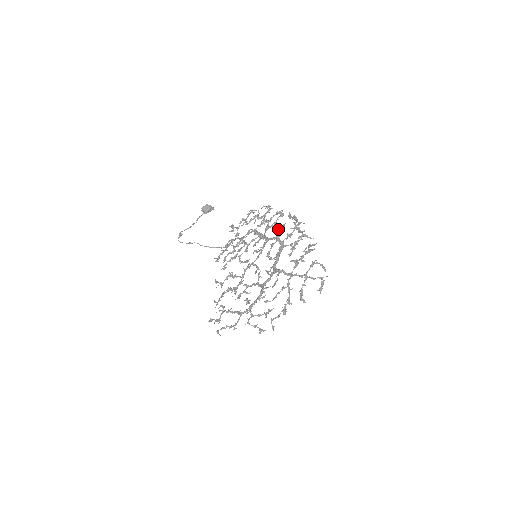
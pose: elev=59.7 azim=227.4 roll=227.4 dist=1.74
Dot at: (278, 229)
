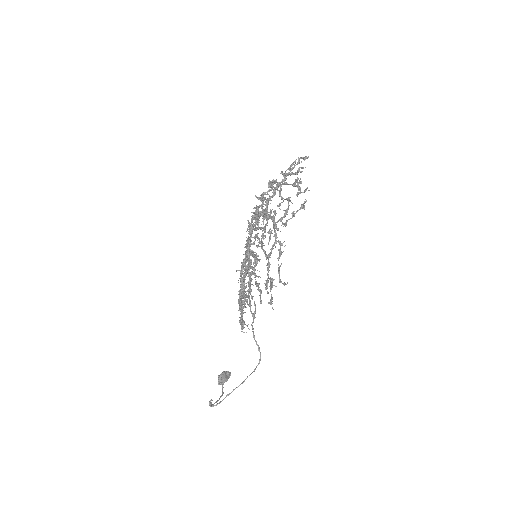
Dot at: occluded
